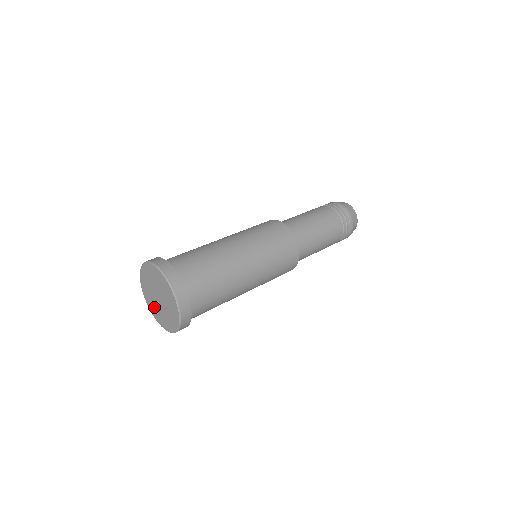
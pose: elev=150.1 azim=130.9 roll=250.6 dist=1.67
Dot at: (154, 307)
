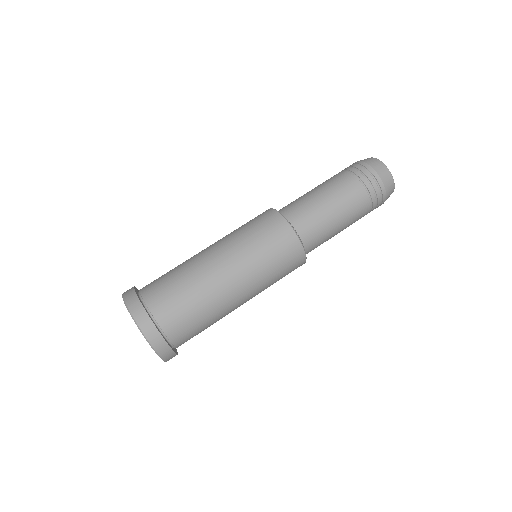
Dot at: occluded
